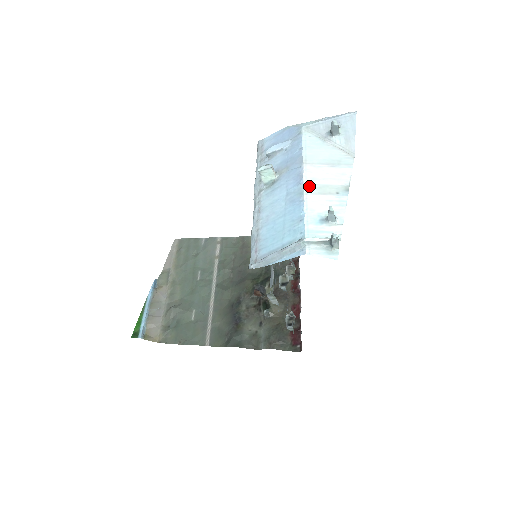
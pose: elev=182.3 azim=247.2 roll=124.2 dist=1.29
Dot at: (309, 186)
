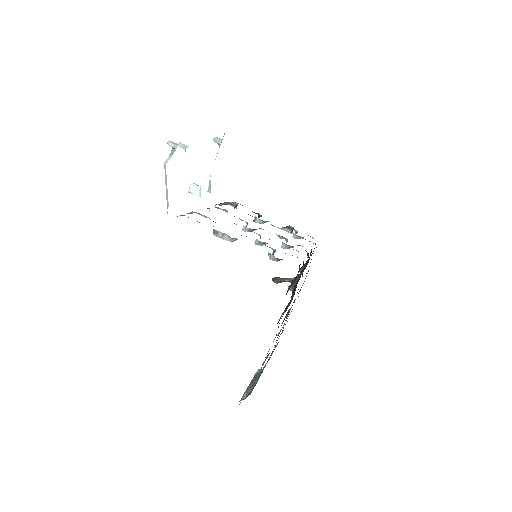
Dot at: occluded
